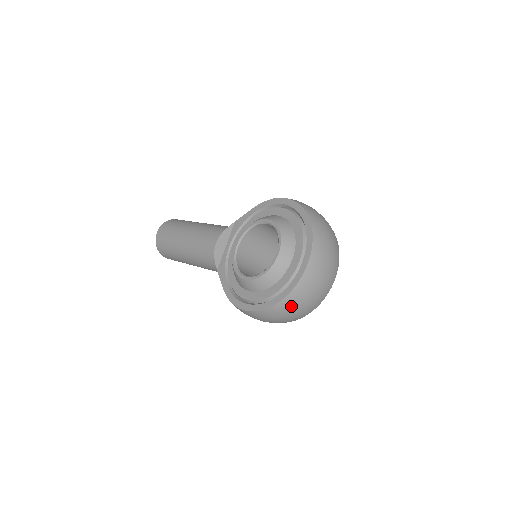
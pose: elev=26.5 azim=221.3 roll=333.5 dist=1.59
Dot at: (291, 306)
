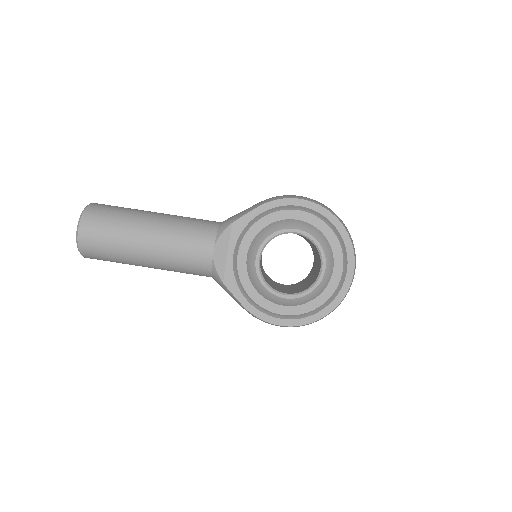
Dot at: occluded
